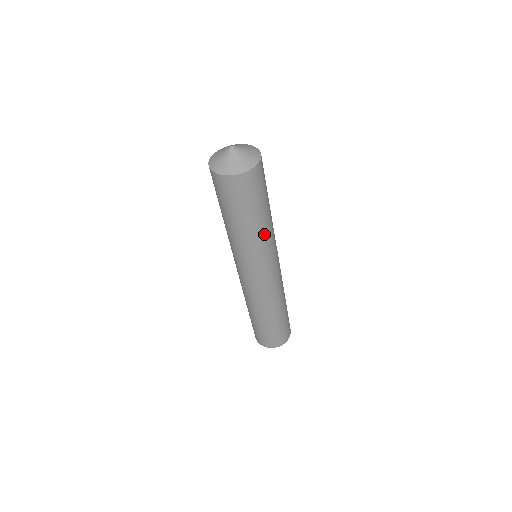
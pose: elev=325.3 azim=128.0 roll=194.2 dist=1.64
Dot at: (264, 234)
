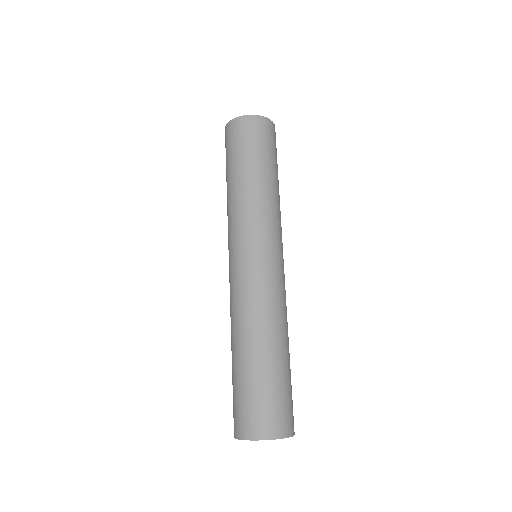
Dot at: (266, 196)
